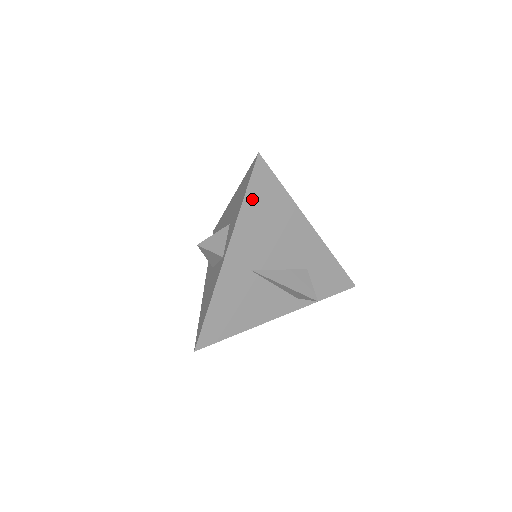
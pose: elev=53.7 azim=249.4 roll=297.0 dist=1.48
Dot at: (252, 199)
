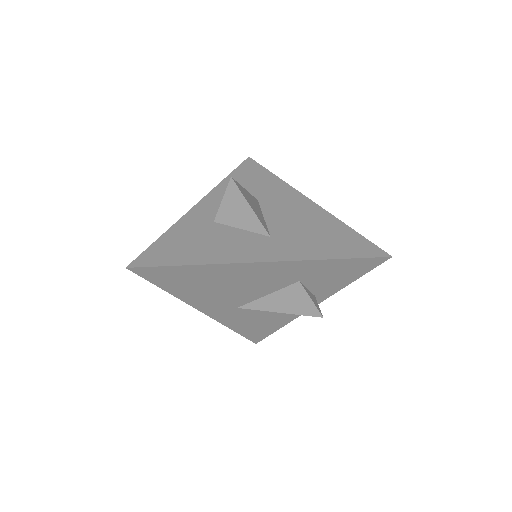
Dot at: (171, 286)
